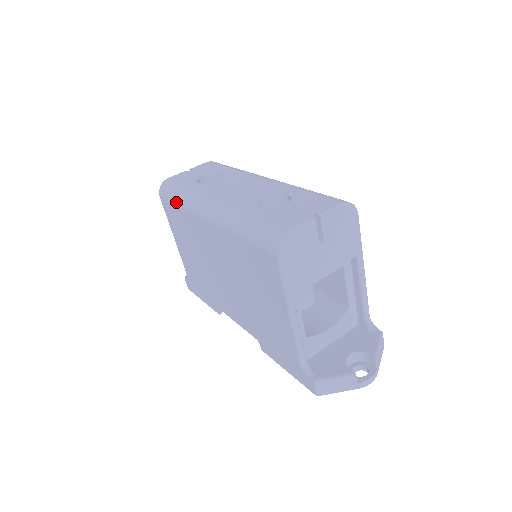
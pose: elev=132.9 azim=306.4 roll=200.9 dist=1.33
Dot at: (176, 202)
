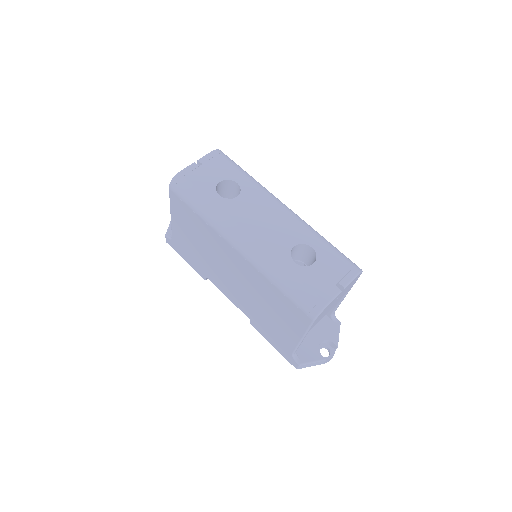
Dot at: (196, 211)
